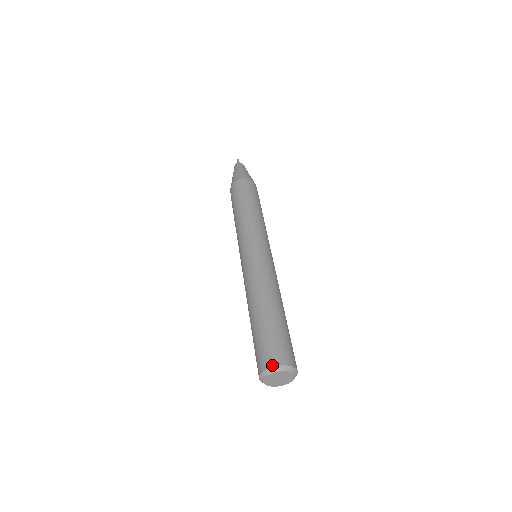
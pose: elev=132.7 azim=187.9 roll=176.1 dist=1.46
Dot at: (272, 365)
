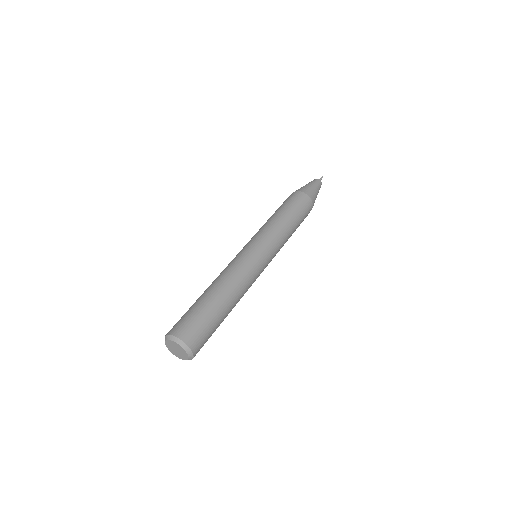
Dot at: (165, 336)
